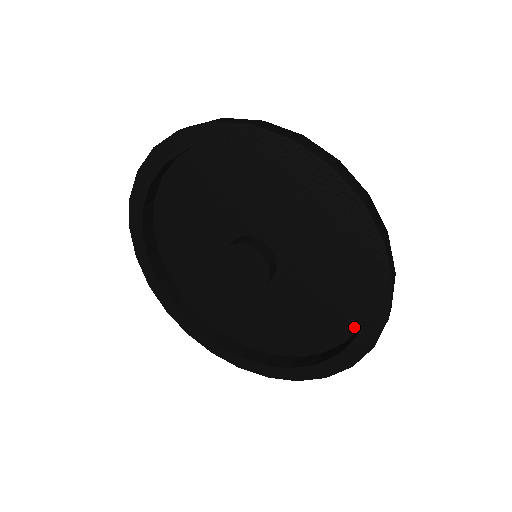
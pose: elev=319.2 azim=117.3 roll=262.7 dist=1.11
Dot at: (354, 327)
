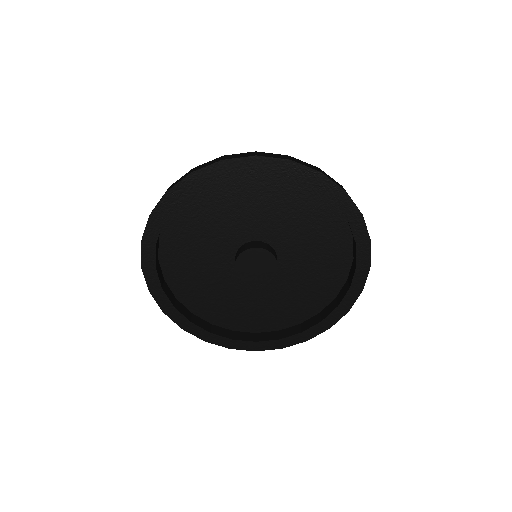
Dot at: (342, 283)
